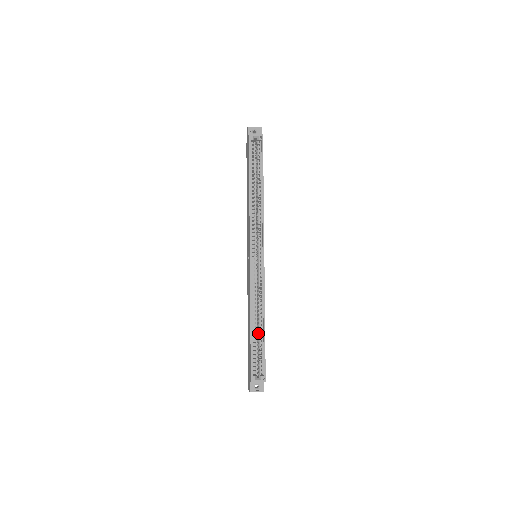
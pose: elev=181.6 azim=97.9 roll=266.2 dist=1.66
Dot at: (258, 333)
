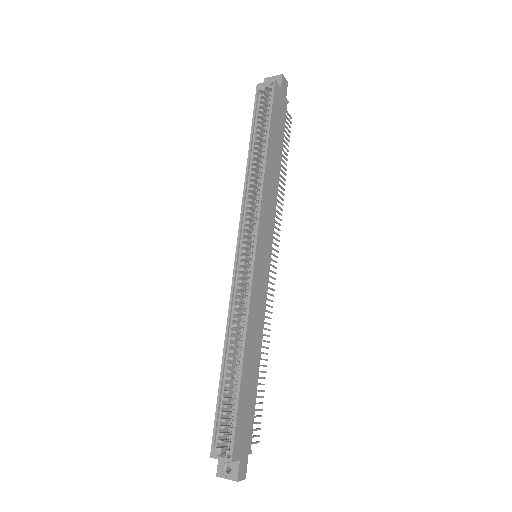
Dot at: occluded
